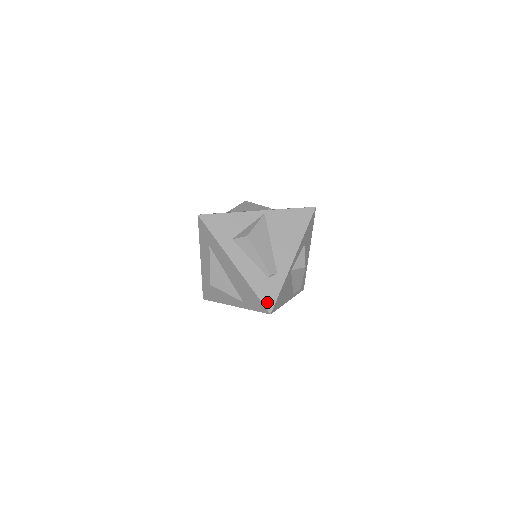
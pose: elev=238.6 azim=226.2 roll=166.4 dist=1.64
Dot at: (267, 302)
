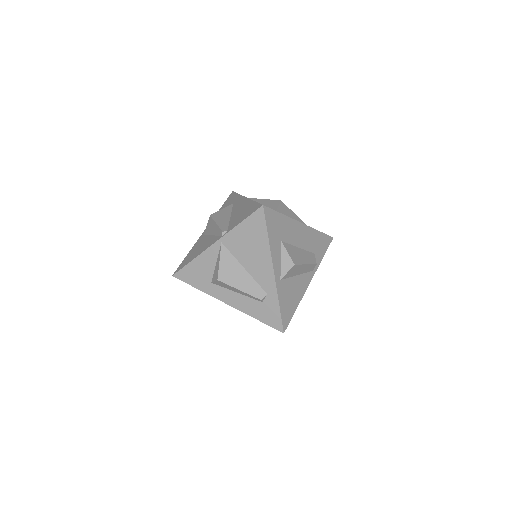
Dot at: (274, 324)
